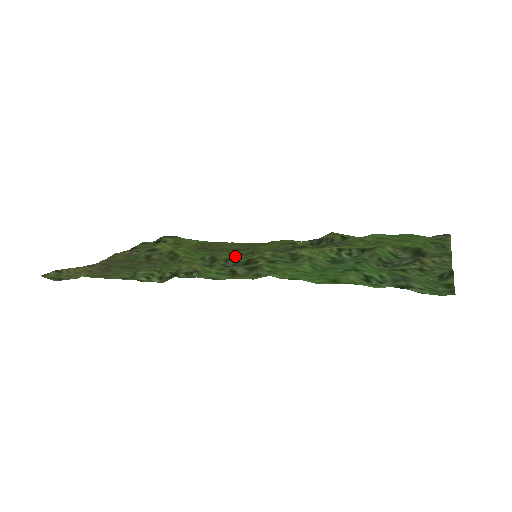
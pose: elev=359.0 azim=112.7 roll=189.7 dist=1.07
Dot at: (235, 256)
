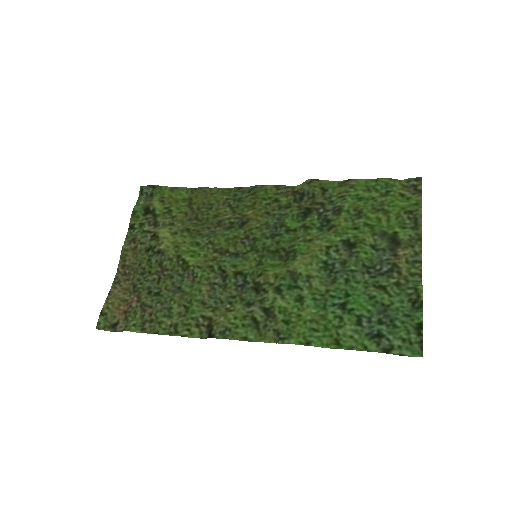
Dot at: (235, 248)
